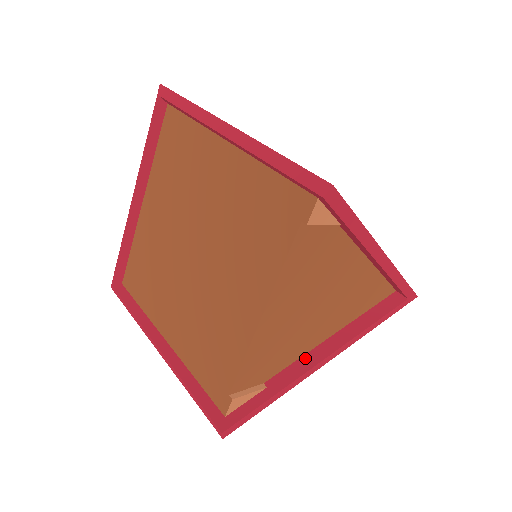
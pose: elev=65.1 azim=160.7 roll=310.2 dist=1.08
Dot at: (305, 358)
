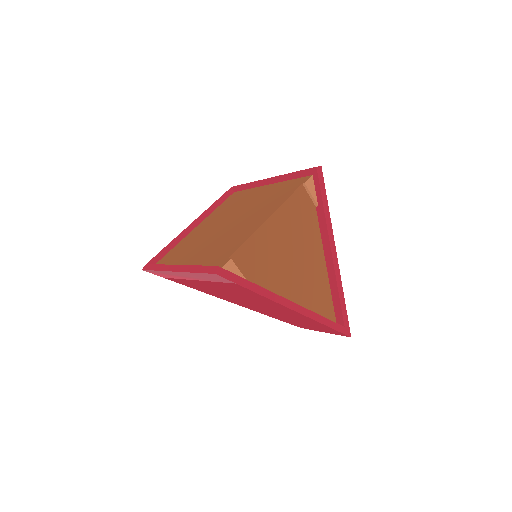
Dot at: occluded
